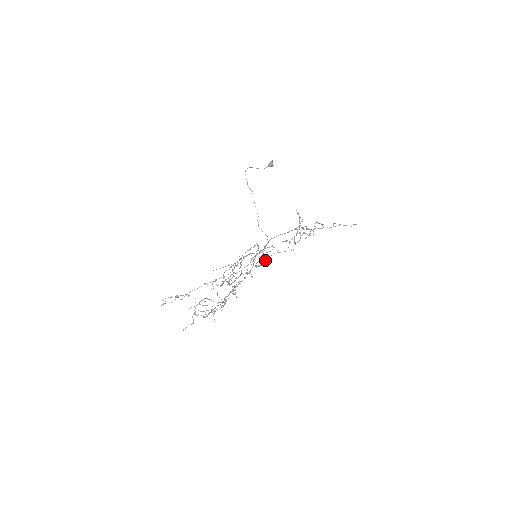
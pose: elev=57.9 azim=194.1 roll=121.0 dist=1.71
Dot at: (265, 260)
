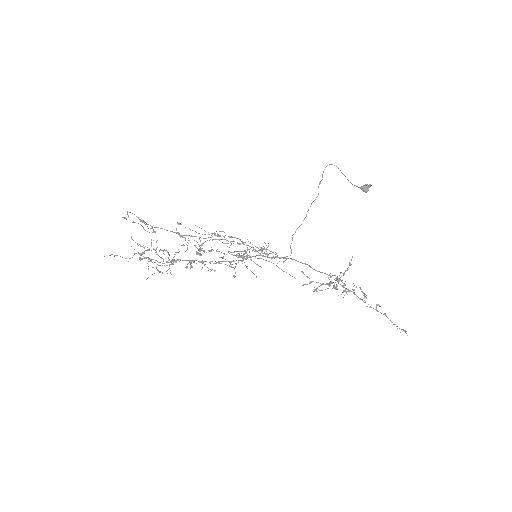
Dot at: occluded
